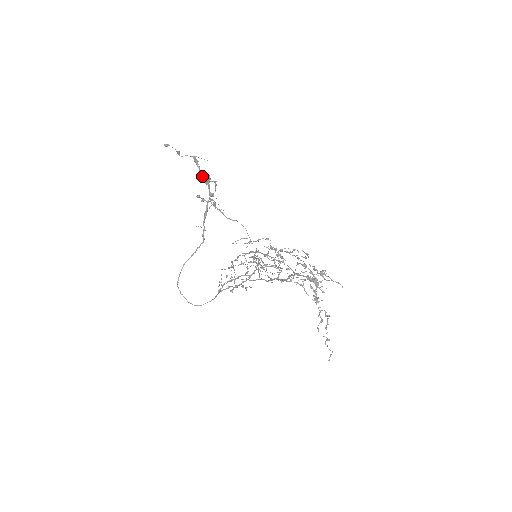
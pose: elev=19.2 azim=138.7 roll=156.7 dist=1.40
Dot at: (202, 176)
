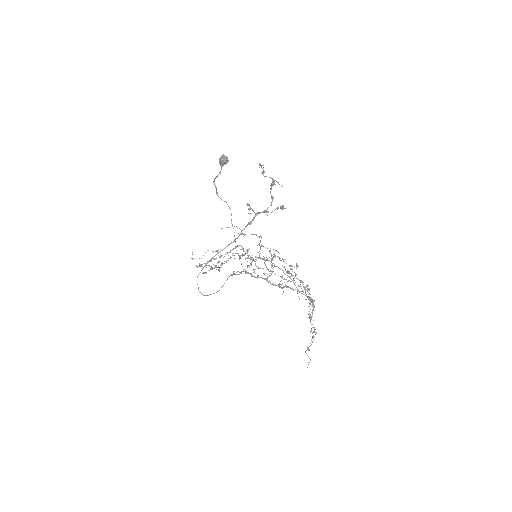
Dot at: (282, 206)
